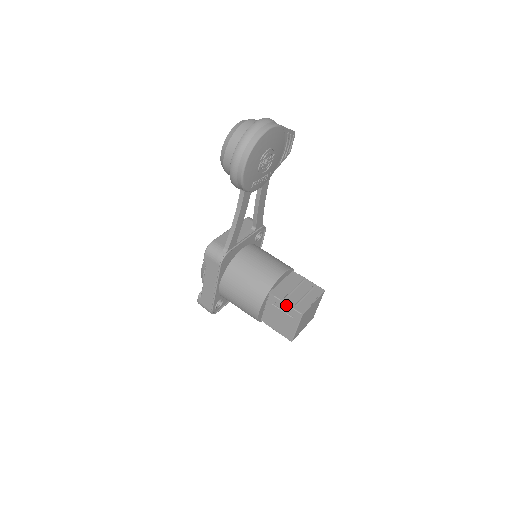
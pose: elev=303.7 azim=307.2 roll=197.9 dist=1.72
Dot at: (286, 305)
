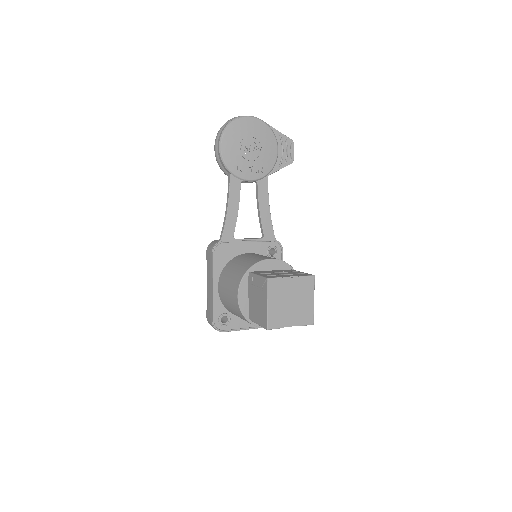
Dot at: (258, 276)
